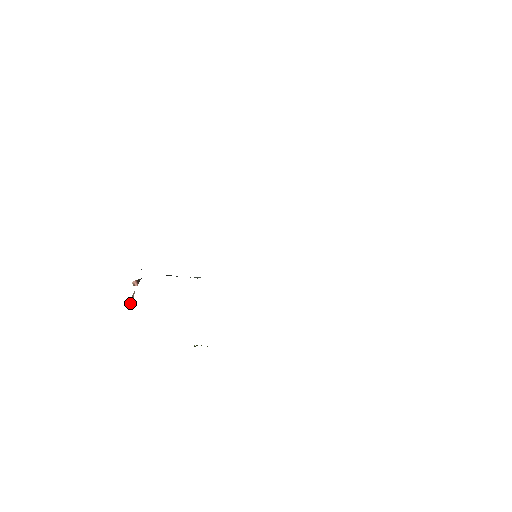
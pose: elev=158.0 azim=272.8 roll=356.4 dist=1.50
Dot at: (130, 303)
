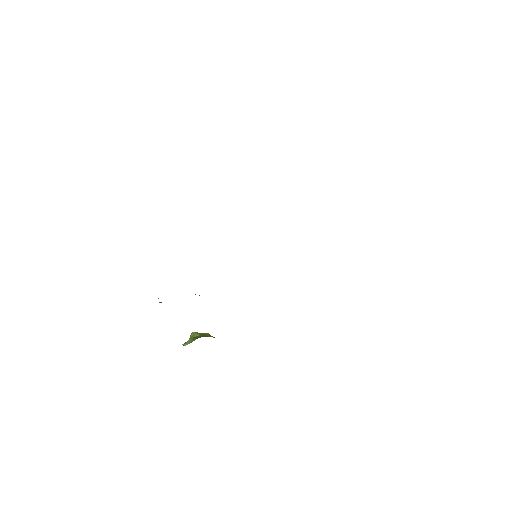
Dot at: occluded
